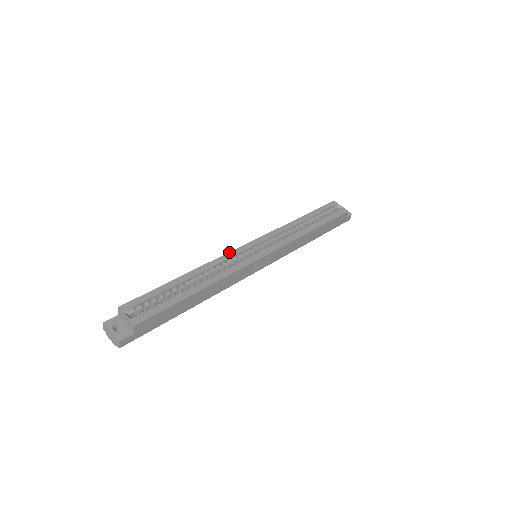
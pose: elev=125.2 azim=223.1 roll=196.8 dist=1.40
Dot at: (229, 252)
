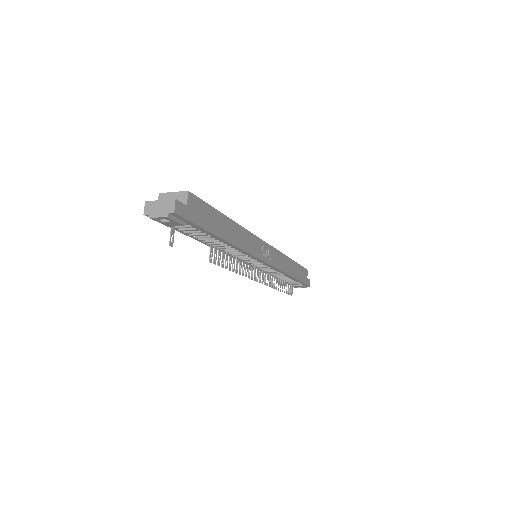
Dot at: occluded
